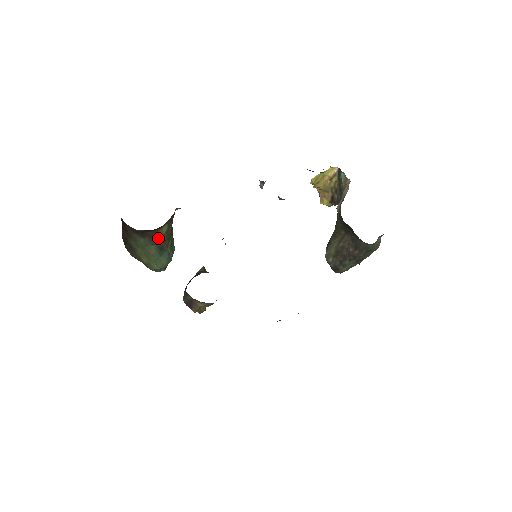
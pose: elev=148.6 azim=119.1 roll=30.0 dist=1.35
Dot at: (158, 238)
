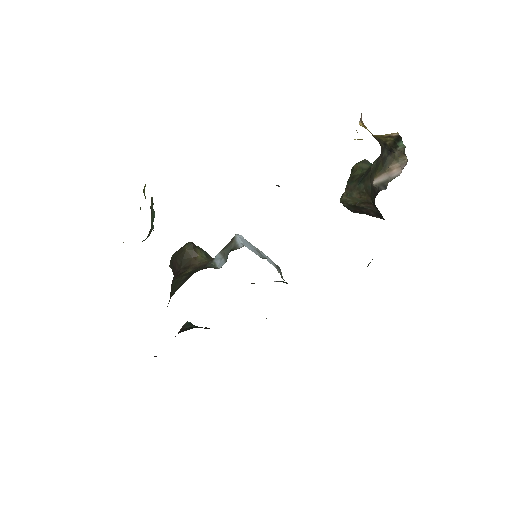
Dot at: occluded
